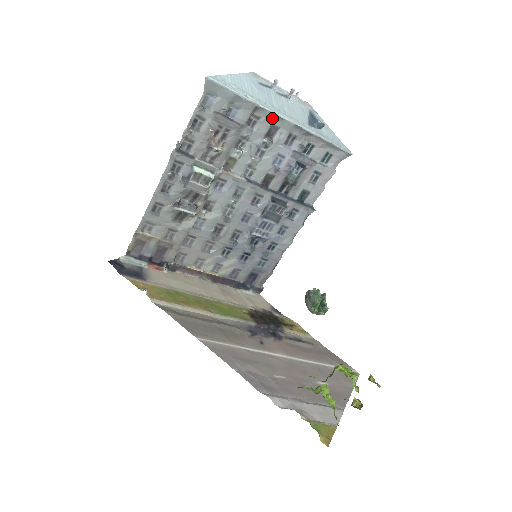
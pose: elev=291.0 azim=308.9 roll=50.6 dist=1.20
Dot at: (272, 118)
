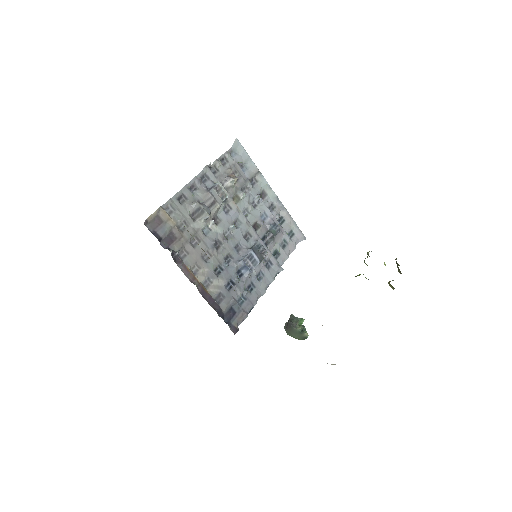
Dot at: (265, 185)
